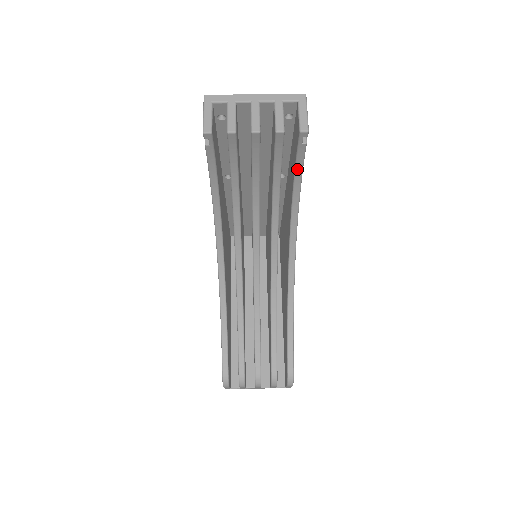
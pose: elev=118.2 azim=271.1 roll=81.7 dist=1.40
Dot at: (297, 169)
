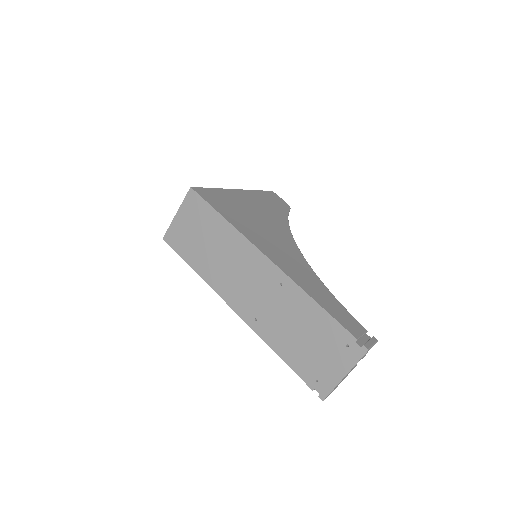
Dot at: occluded
